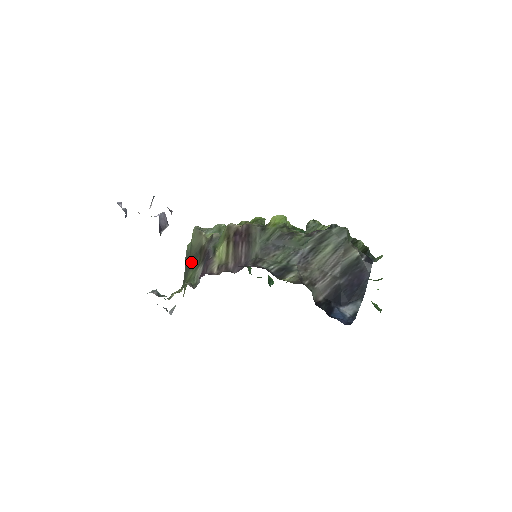
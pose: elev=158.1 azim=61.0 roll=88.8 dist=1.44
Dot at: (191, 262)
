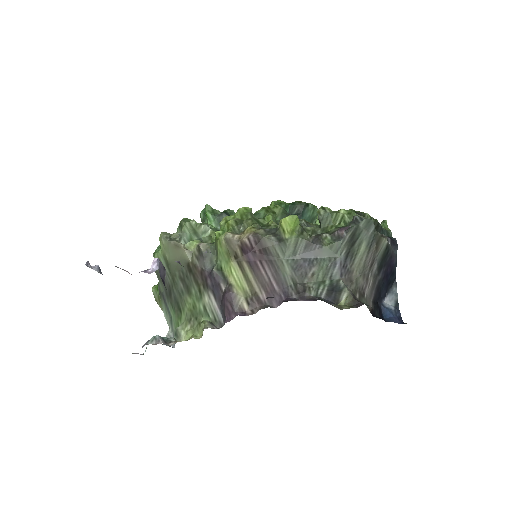
Dot at: (180, 284)
